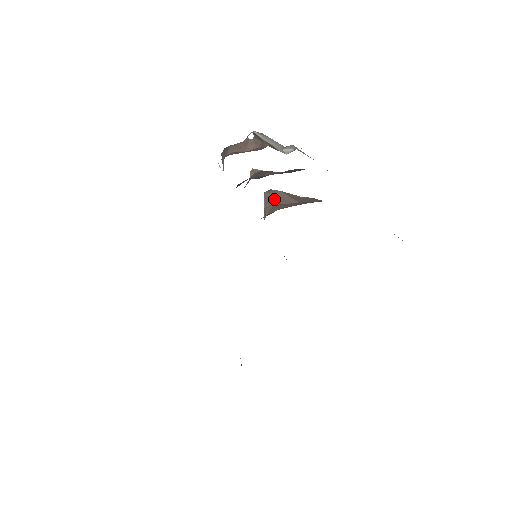
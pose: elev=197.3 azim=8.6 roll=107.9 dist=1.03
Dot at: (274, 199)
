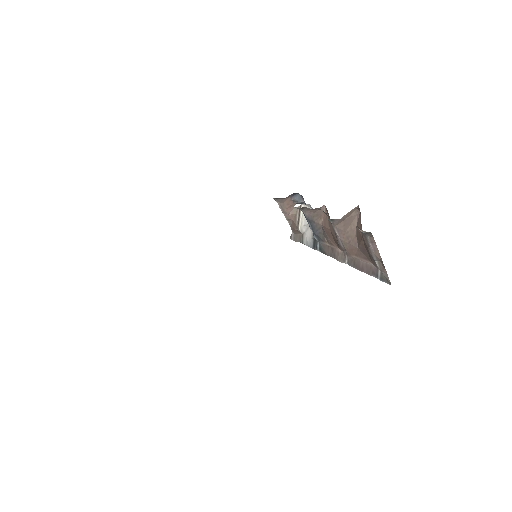
Dot at: (350, 215)
